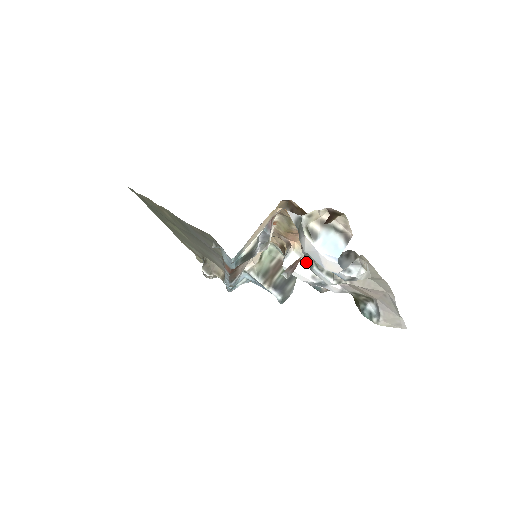
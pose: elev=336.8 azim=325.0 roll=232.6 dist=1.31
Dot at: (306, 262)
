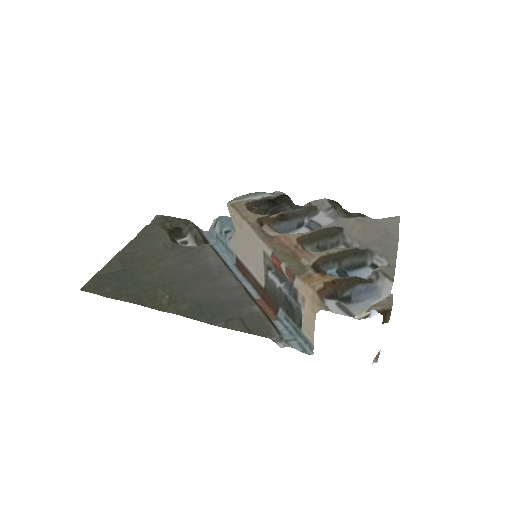
Dot at: occluded
